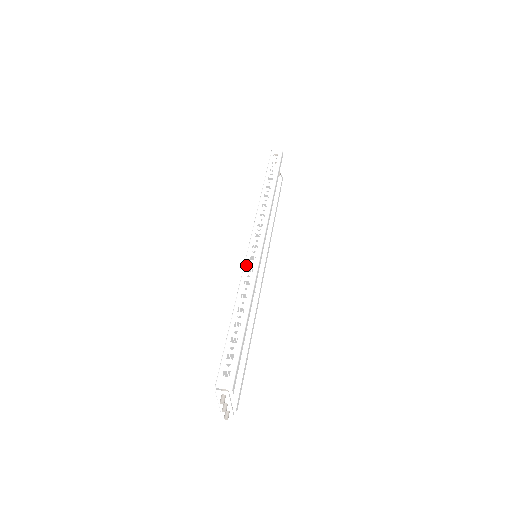
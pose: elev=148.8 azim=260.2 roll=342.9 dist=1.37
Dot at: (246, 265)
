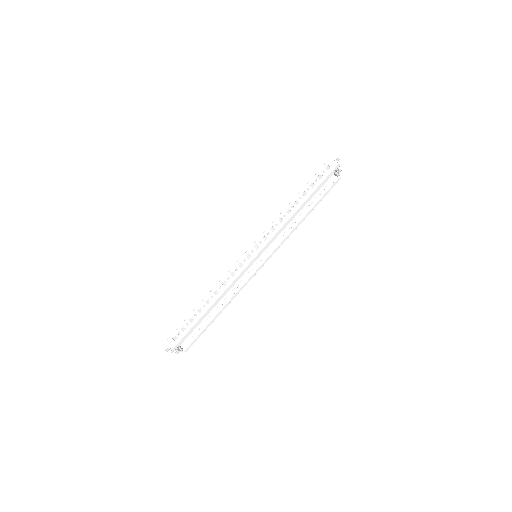
Dot at: (232, 269)
